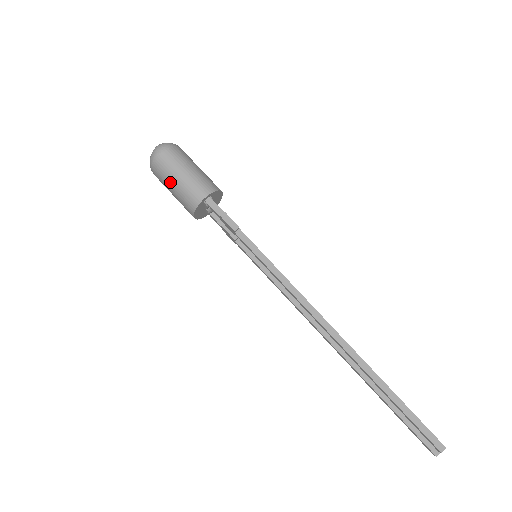
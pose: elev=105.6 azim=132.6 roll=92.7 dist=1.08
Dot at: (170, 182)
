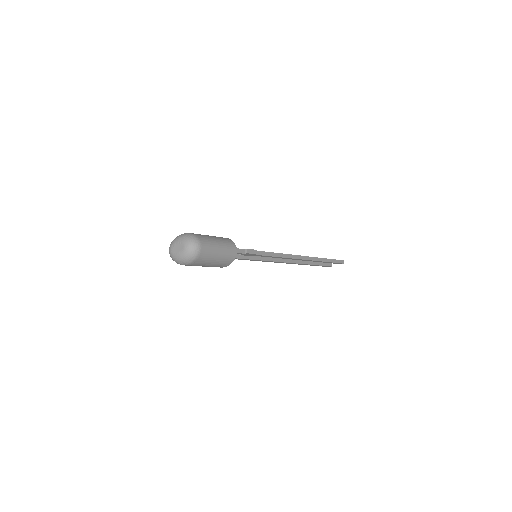
Dot at: (212, 261)
